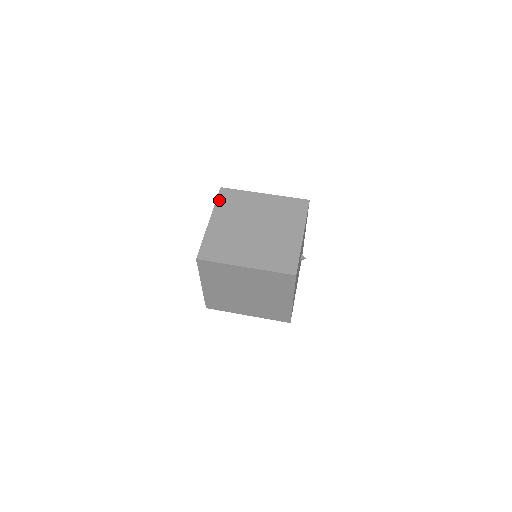
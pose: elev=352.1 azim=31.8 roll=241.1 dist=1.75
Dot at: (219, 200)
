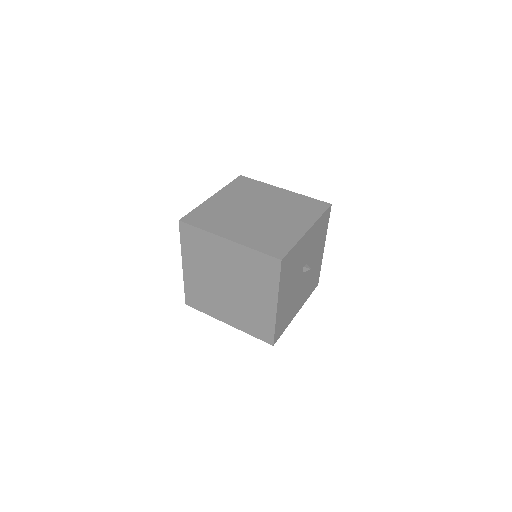
Dot at: (233, 183)
